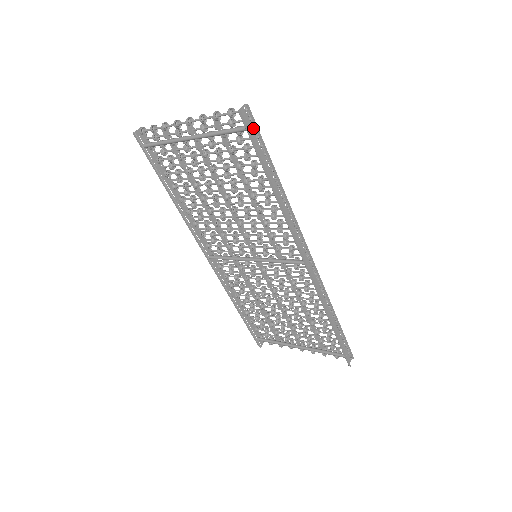
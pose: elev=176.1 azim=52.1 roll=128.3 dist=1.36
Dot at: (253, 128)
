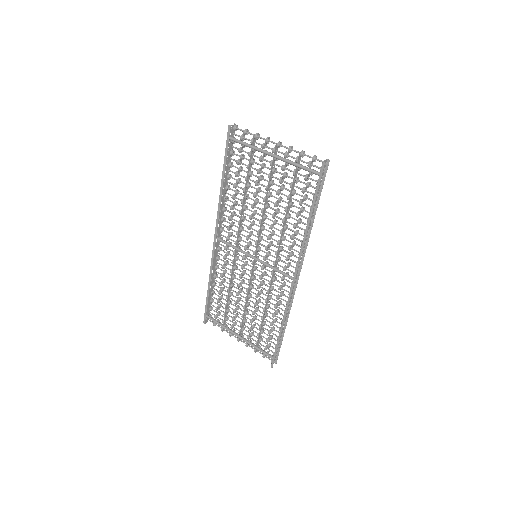
Dot at: (323, 176)
